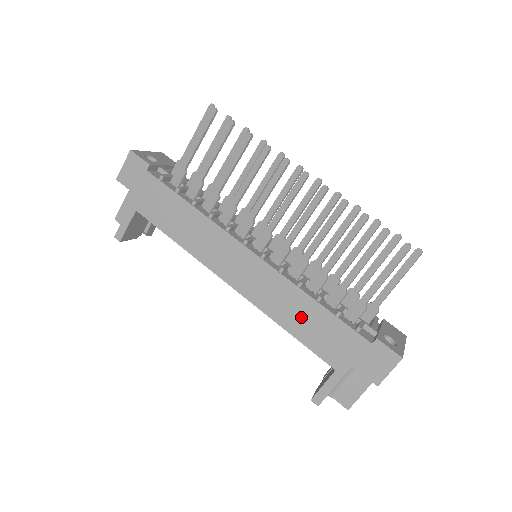
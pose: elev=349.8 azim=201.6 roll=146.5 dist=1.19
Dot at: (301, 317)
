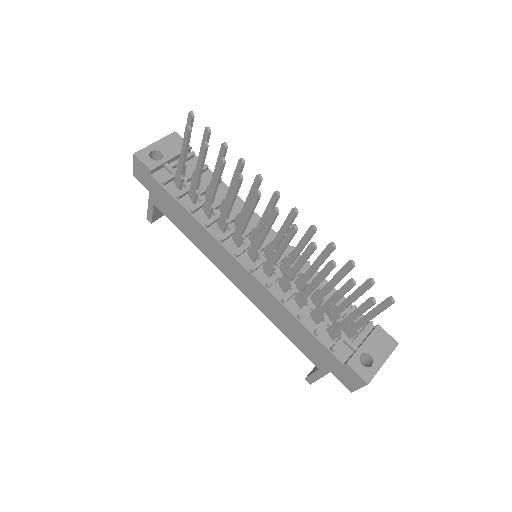
Dot at: (288, 325)
